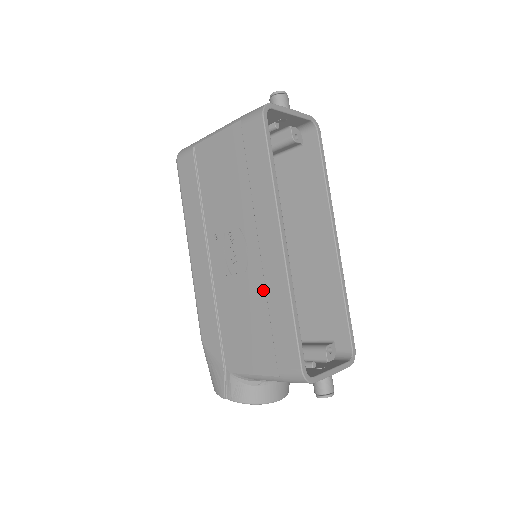
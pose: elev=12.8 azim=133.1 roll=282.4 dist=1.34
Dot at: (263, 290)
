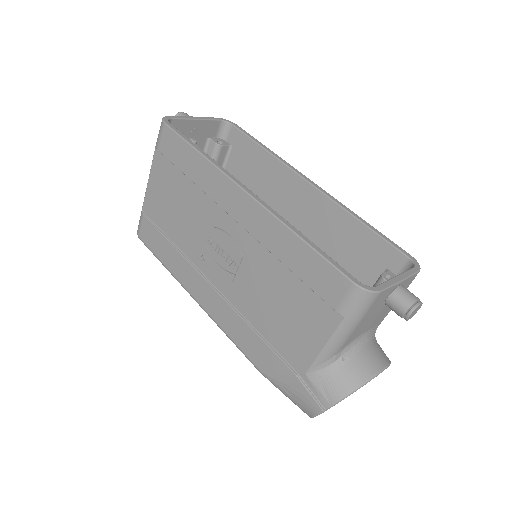
Dot at: (266, 254)
